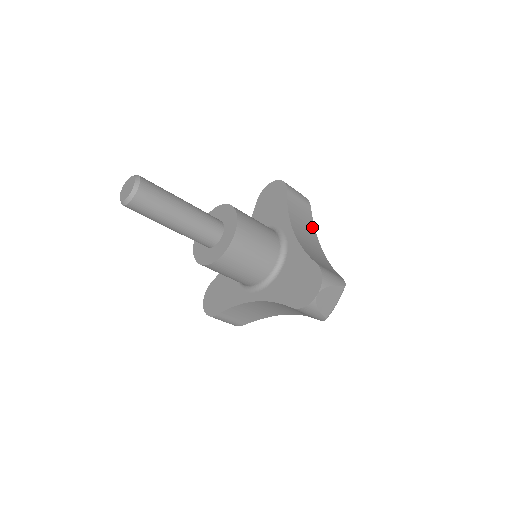
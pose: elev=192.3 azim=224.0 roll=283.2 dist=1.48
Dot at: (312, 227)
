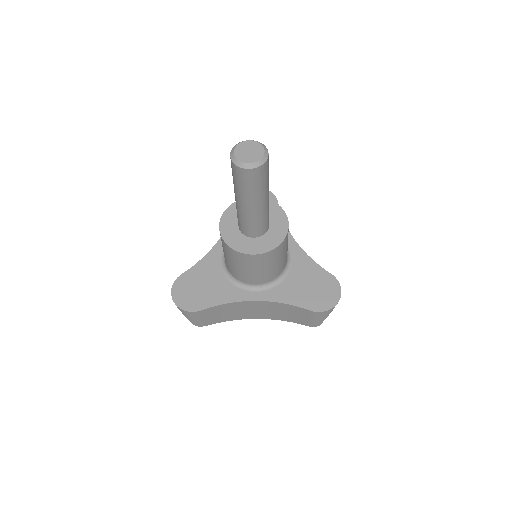
Dot at: occluded
